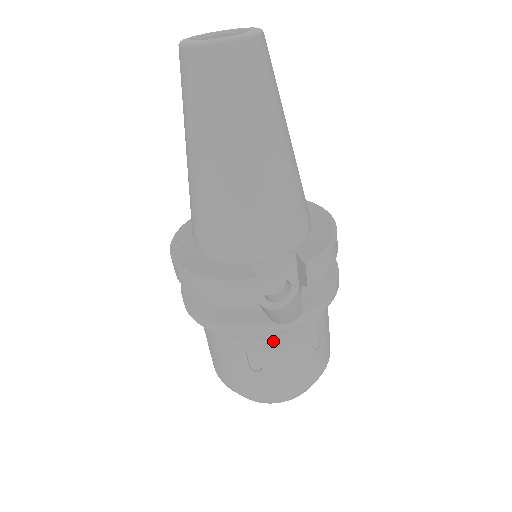
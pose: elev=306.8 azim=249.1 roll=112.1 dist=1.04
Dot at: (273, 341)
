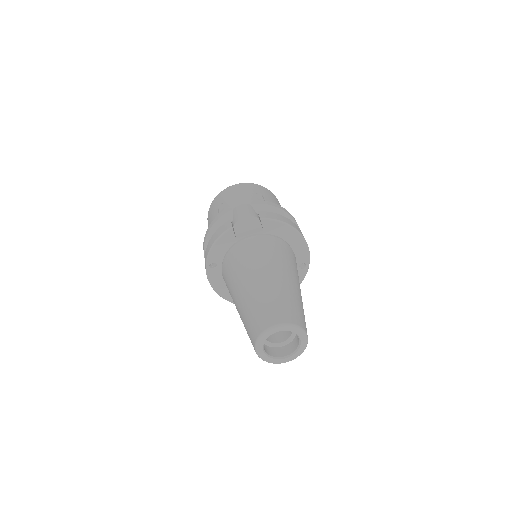
Dot at: occluded
